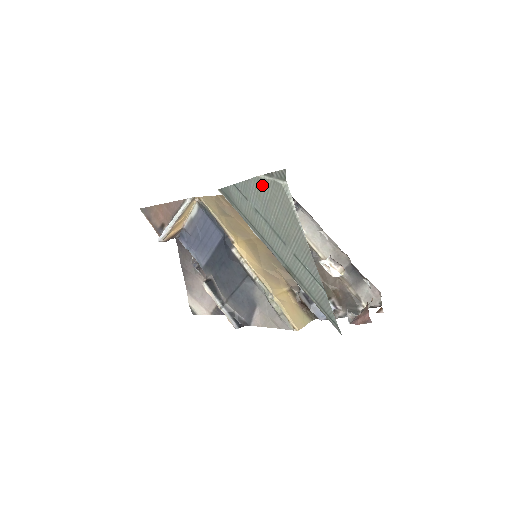
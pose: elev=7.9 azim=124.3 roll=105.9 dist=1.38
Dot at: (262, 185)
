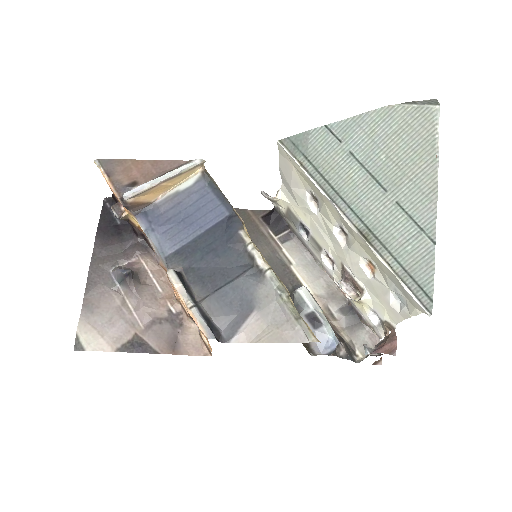
Dot at: (390, 115)
